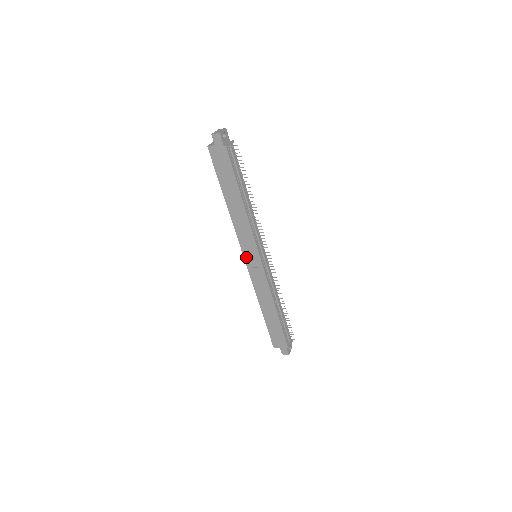
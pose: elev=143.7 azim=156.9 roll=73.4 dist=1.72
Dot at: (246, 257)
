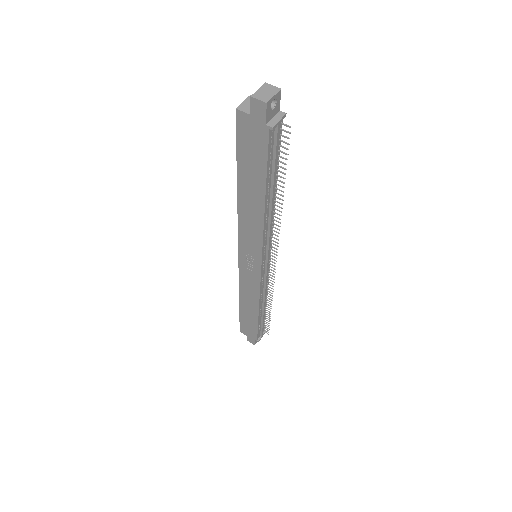
Dot at: (242, 255)
